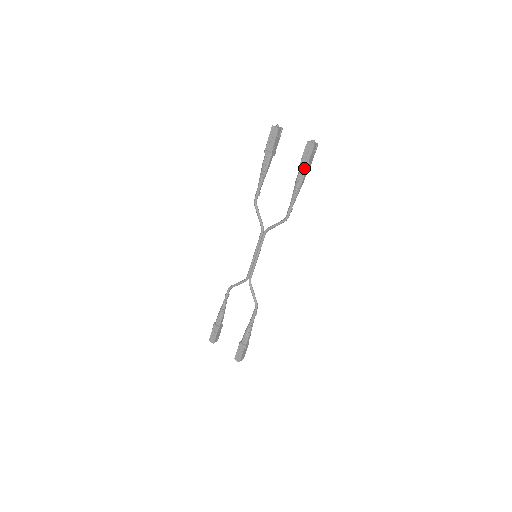
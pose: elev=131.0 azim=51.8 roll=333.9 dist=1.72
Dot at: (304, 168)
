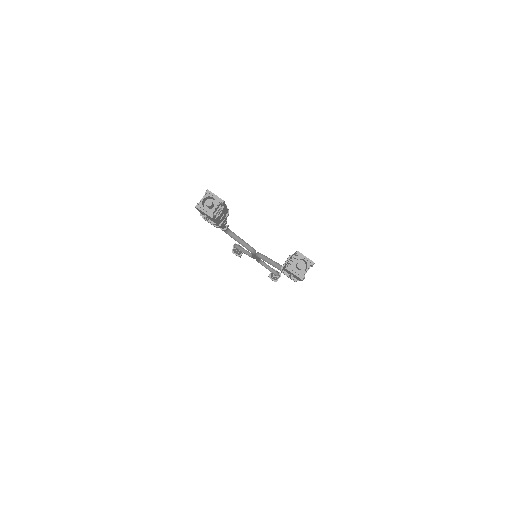
Dot at: occluded
